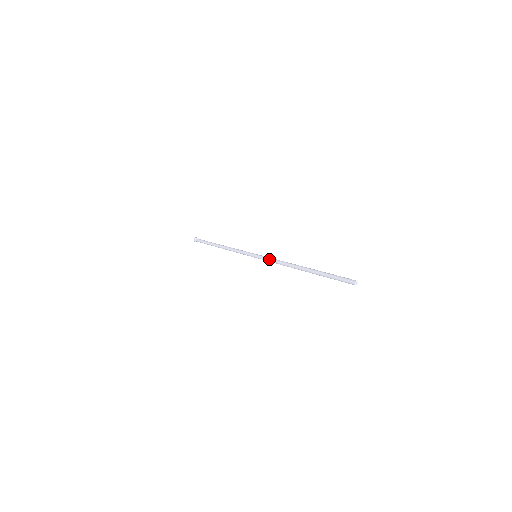
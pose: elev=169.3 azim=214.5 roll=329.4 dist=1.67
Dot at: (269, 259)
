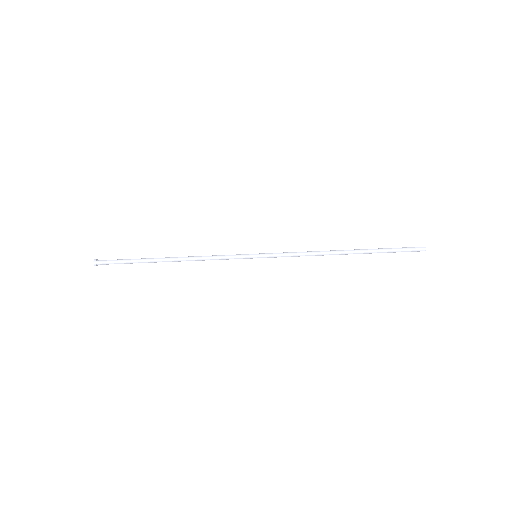
Dot at: (287, 252)
